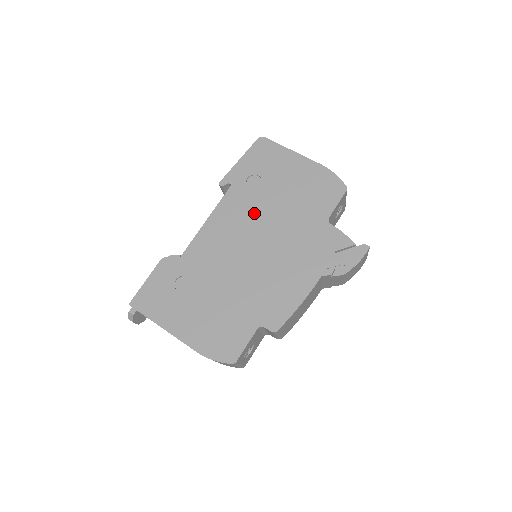
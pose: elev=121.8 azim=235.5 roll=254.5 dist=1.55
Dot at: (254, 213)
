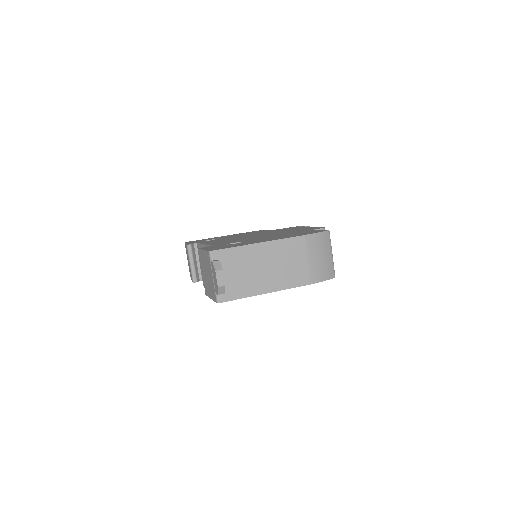
Dot at: occluded
